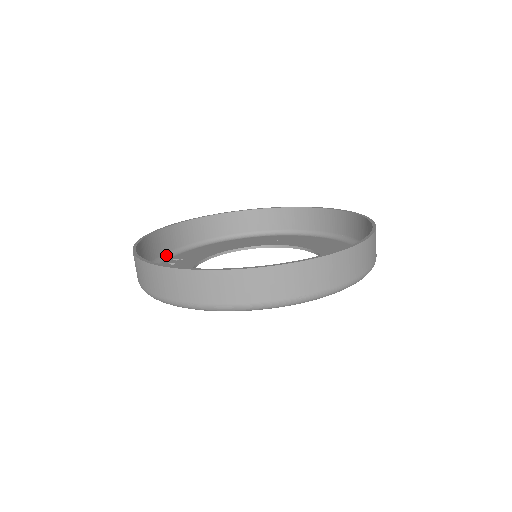
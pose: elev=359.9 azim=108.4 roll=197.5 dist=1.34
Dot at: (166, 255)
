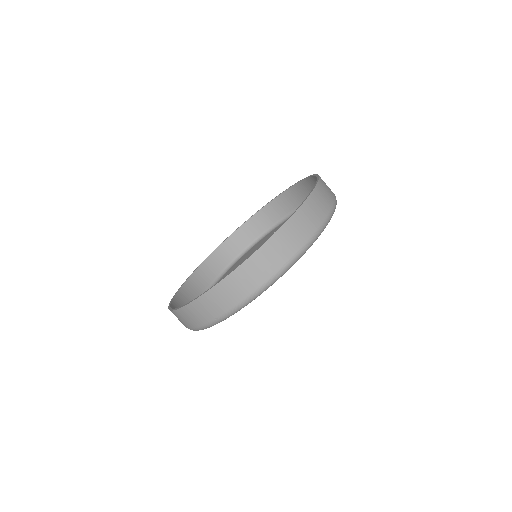
Dot at: occluded
